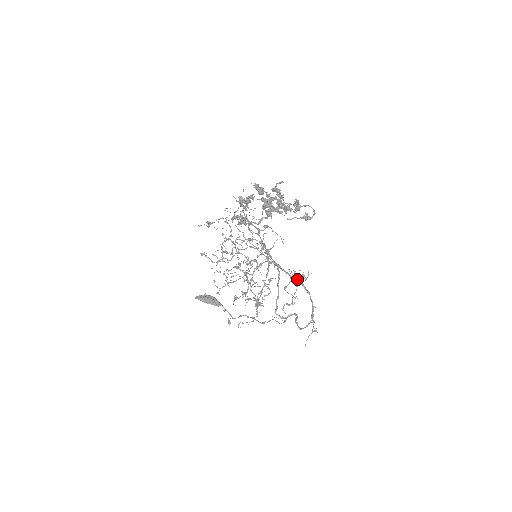
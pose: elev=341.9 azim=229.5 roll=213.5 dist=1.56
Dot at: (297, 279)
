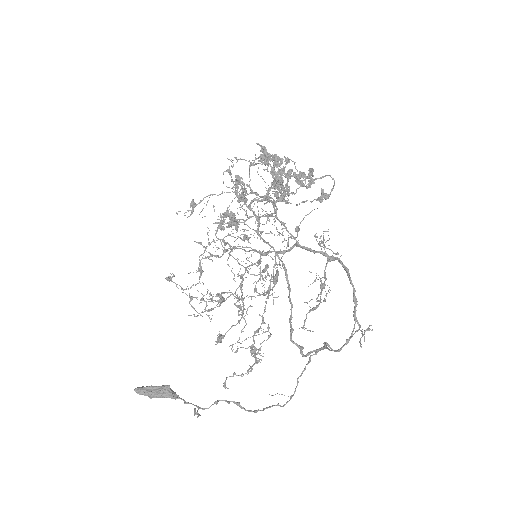
Dot at: (327, 254)
